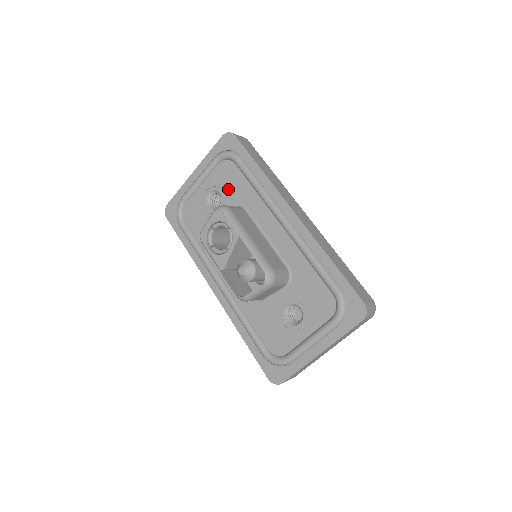
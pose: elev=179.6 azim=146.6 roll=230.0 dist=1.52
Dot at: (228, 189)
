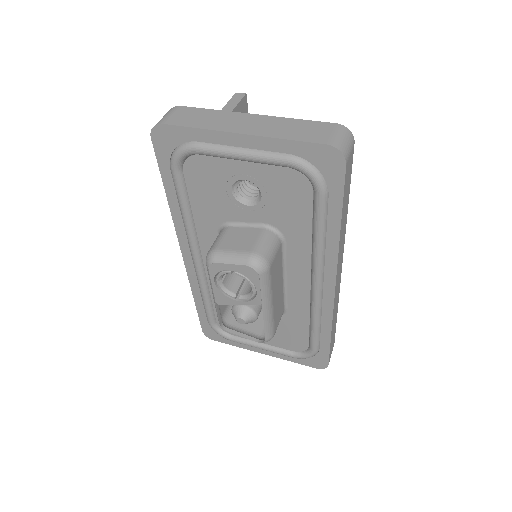
Dot at: (278, 204)
